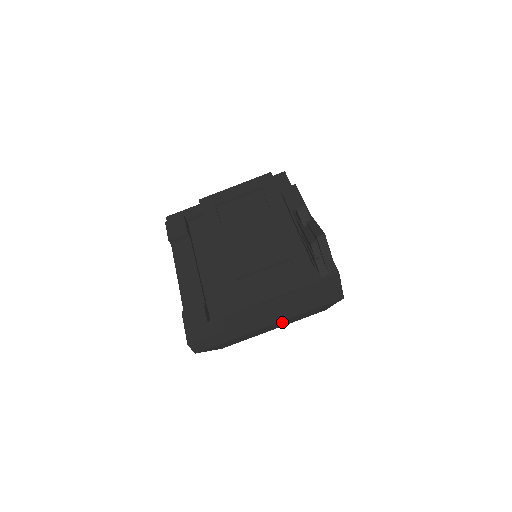
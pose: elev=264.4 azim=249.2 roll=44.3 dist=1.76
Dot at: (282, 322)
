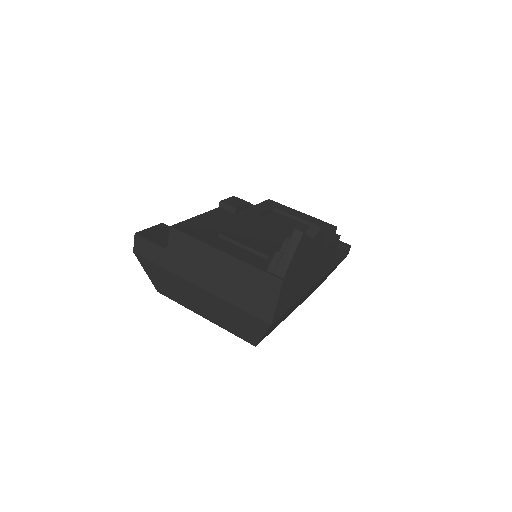
Dot at: (211, 300)
